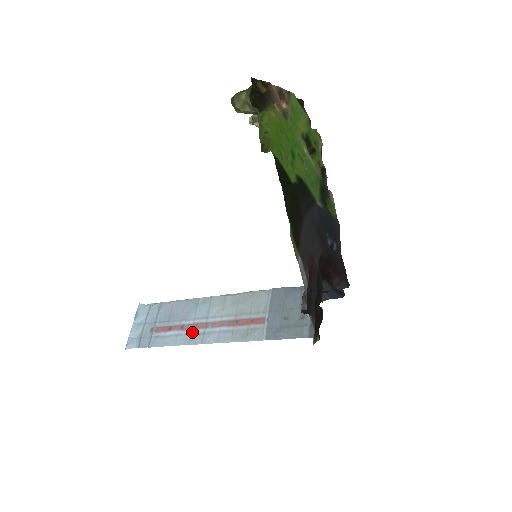
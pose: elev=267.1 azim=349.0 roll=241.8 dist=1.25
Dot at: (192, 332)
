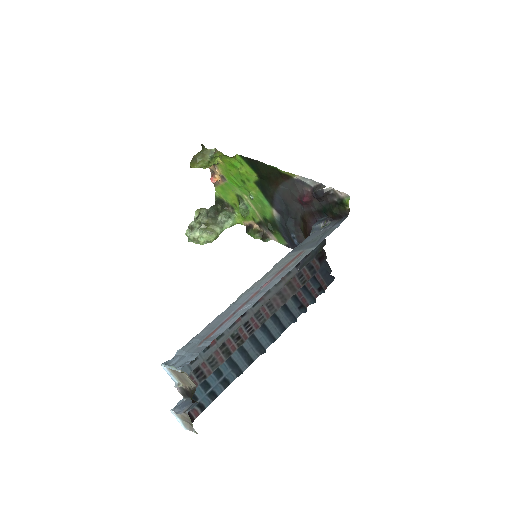
Dot at: (248, 302)
